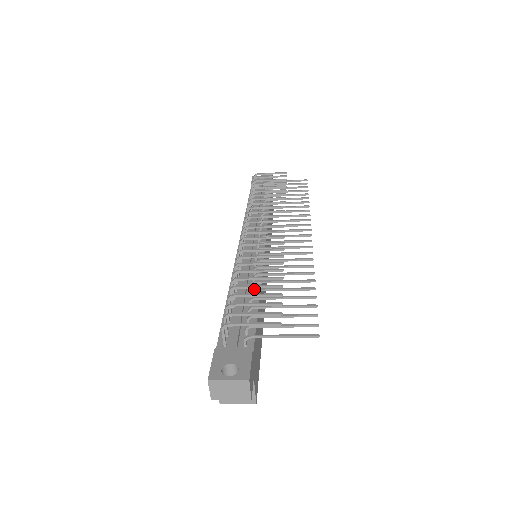
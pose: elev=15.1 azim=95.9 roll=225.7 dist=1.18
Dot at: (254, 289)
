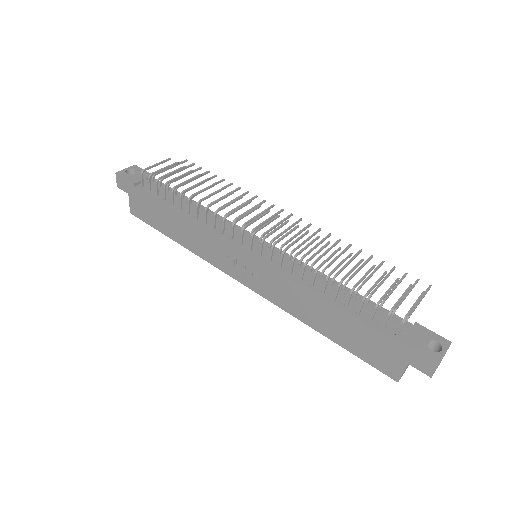
Dot at: (347, 281)
